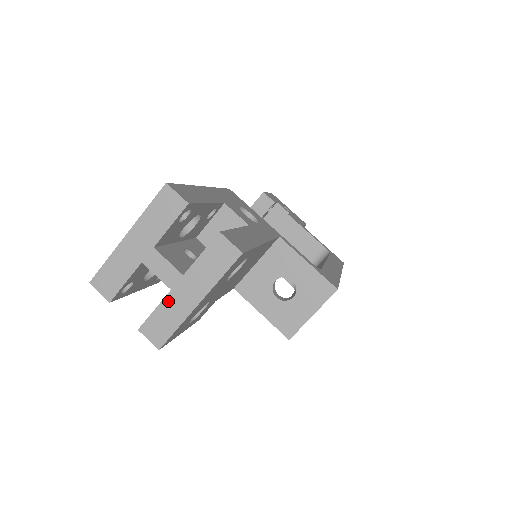
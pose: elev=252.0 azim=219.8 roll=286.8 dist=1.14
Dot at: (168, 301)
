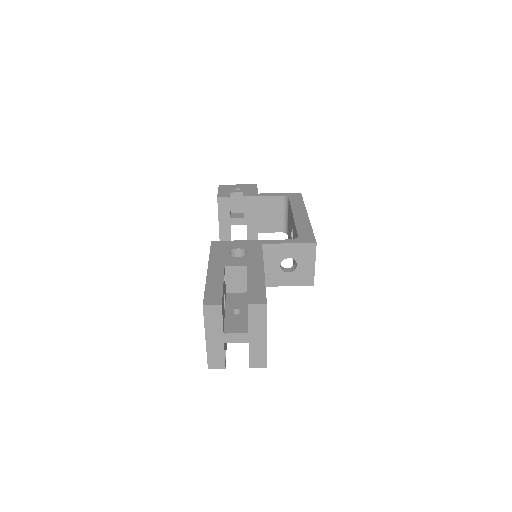
Dot at: (252, 348)
